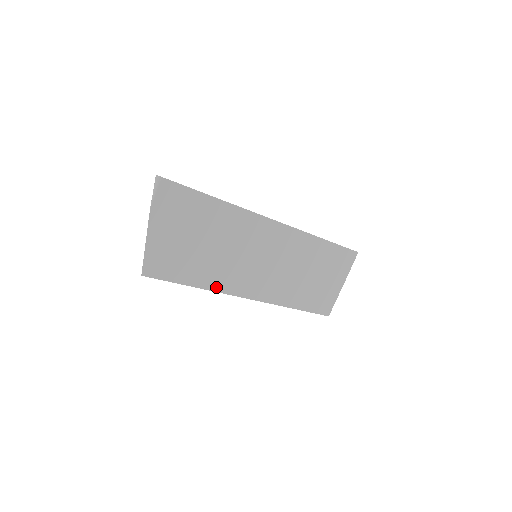
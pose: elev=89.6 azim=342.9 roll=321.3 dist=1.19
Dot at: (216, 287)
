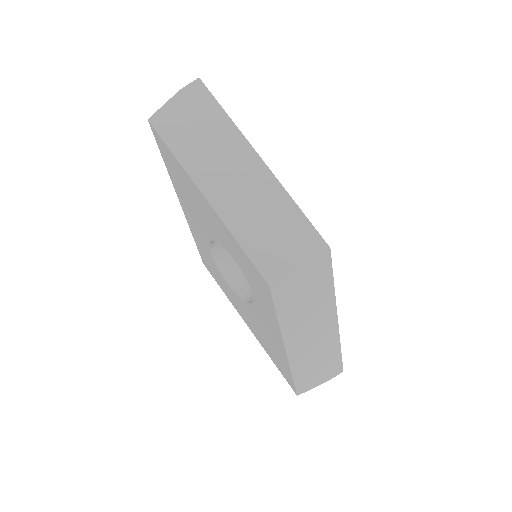
Dot at: (187, 167)
